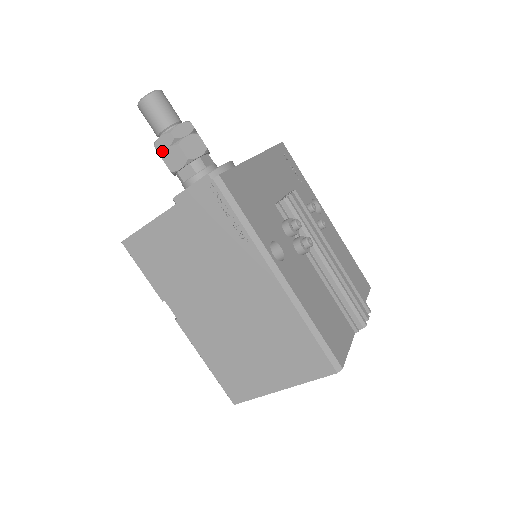
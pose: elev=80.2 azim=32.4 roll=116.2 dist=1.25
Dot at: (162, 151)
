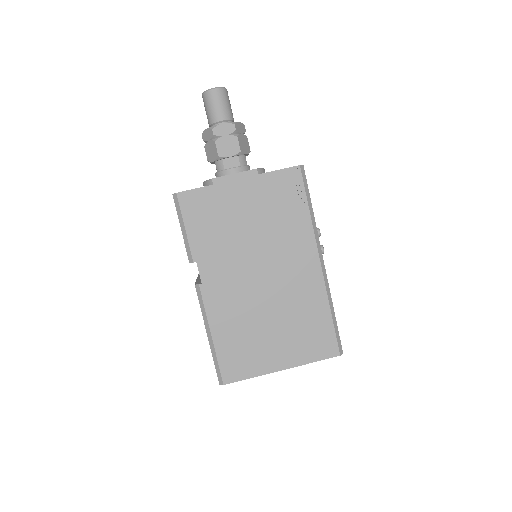
Dot at: (218, 136)
